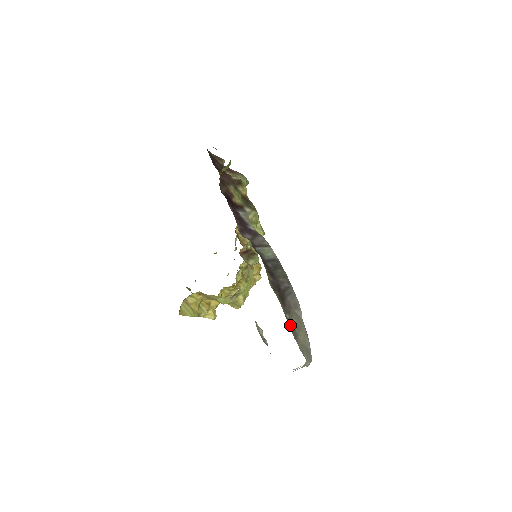
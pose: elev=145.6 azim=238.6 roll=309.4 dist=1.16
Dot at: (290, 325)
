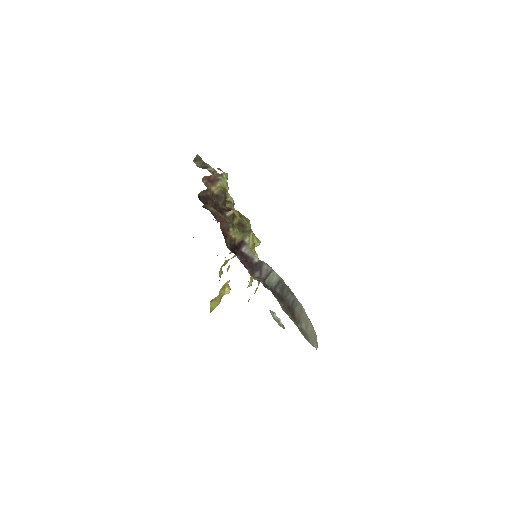
Dot at: (302, 332)
